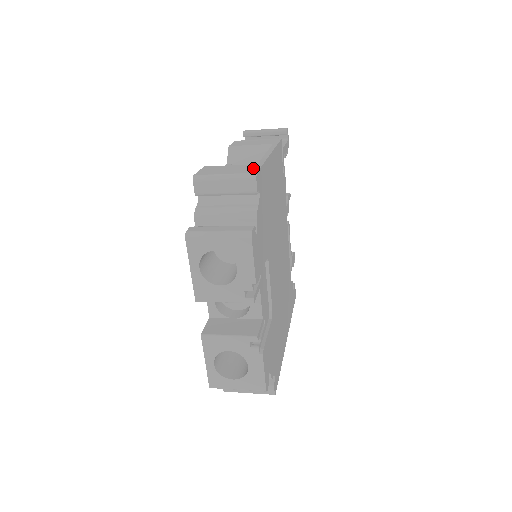
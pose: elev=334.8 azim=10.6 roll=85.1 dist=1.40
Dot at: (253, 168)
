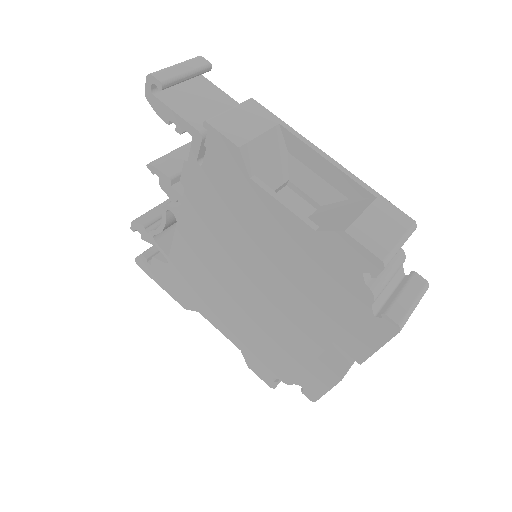
Dot at: (394, 211)
